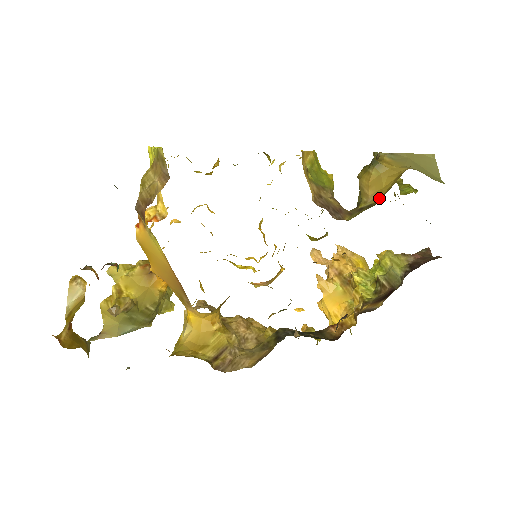
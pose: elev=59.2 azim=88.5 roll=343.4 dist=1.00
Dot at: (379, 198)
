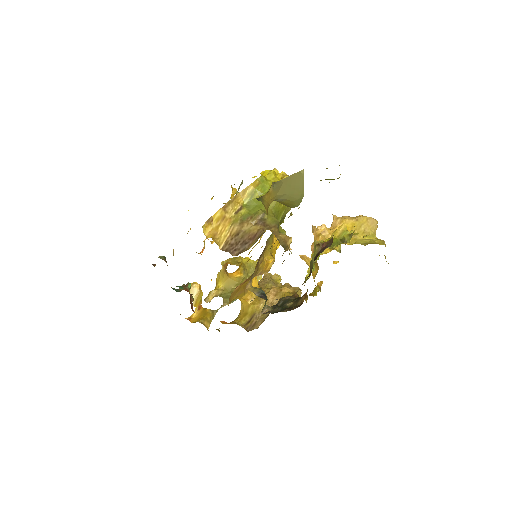
Dot at: occluded
